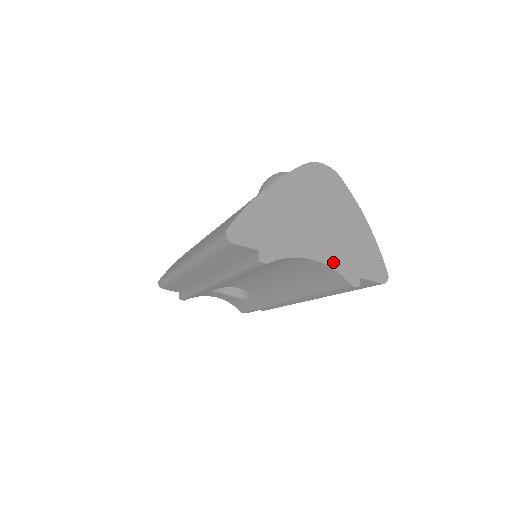
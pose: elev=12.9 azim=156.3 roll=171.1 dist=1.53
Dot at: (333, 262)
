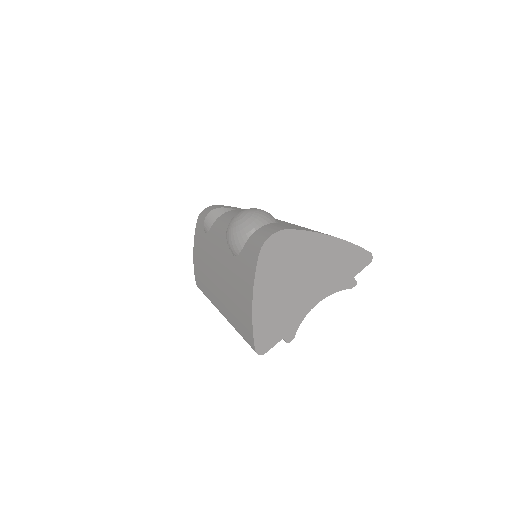
Dot at: (330, 290)
